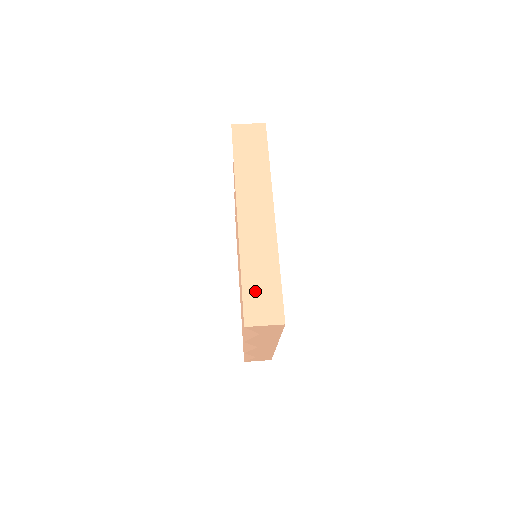
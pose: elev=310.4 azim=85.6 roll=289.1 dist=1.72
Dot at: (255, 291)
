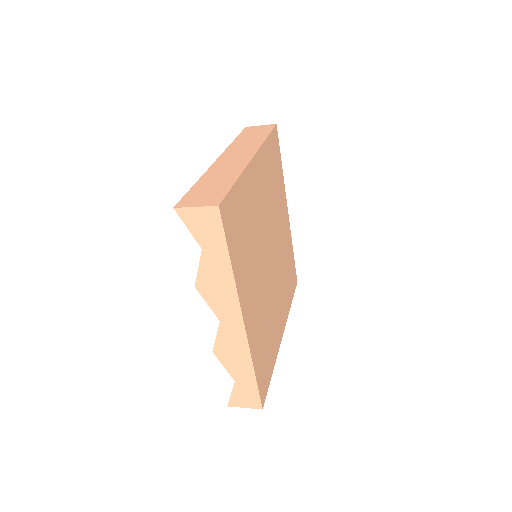
Dot at: (202, 190)
